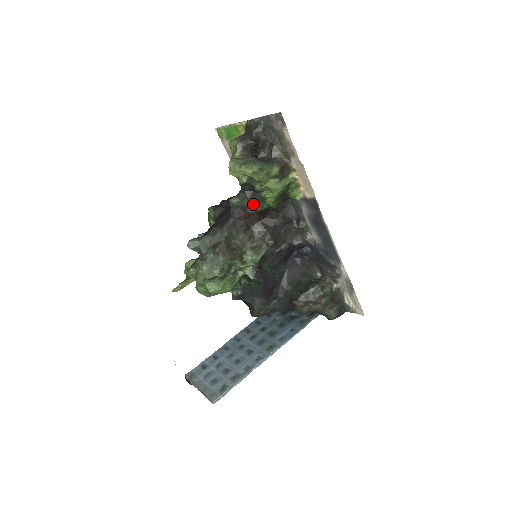
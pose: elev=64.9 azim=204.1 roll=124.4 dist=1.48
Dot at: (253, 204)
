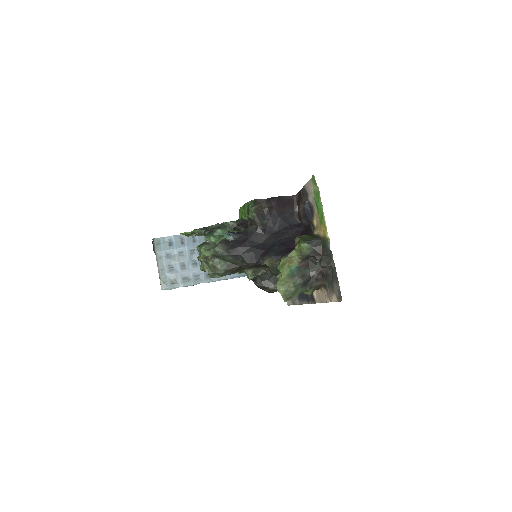
Dot at: occluded
